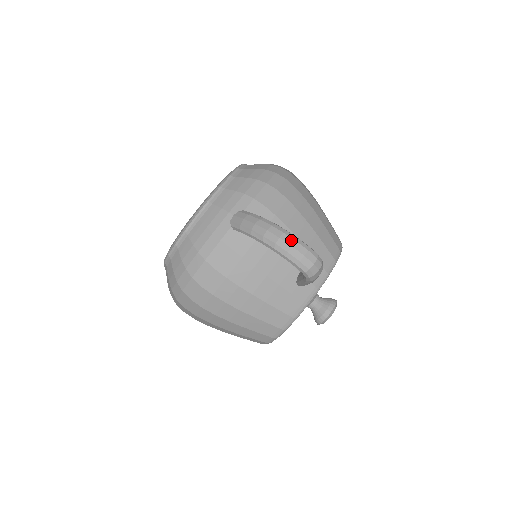
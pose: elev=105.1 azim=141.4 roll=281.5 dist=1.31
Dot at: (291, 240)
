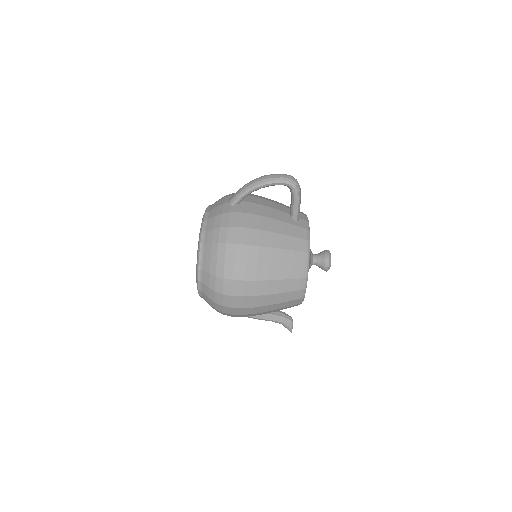
Dot at: (270, 175)
